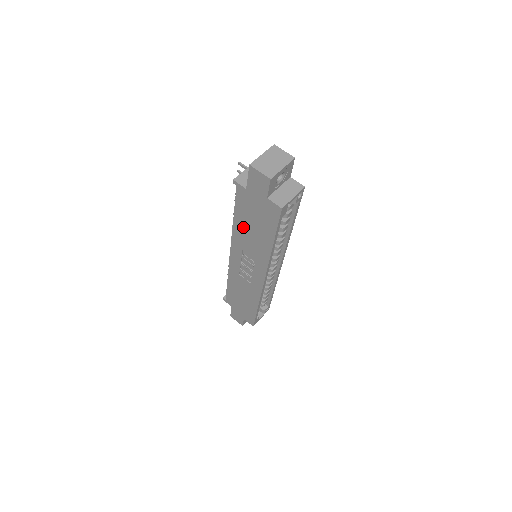
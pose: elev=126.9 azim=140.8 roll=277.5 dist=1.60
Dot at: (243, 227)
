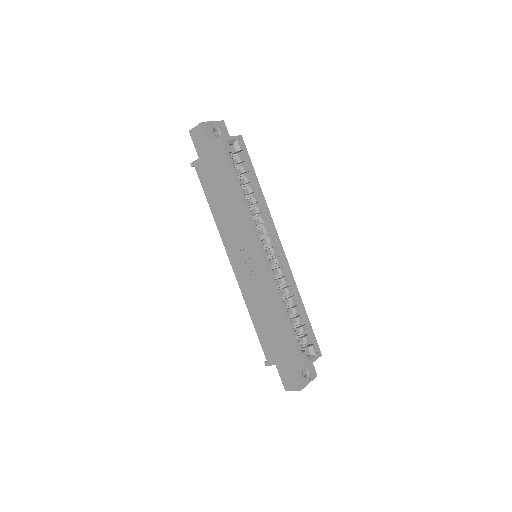
Dot at: (218, 207)
